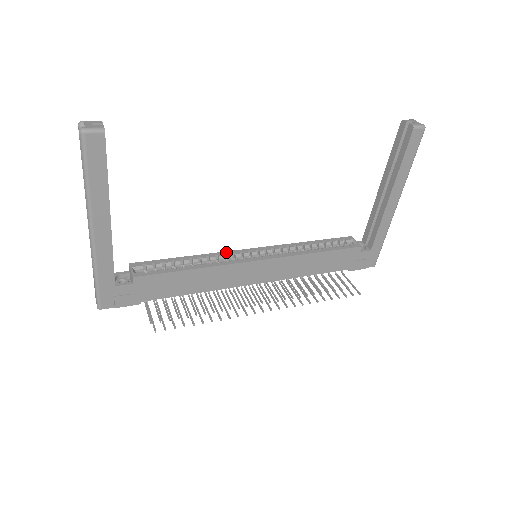
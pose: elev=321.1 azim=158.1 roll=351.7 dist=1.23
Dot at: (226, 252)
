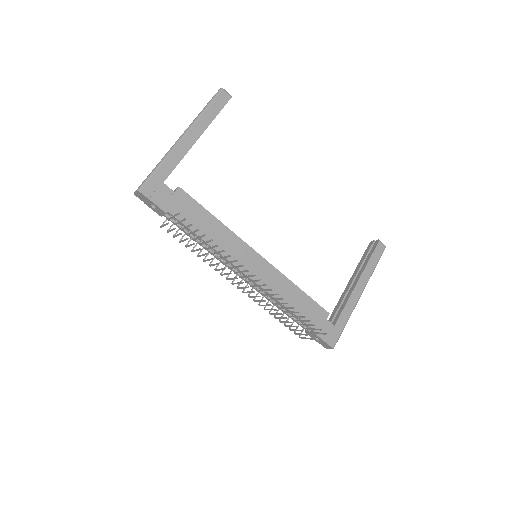
Dot at: occluded
